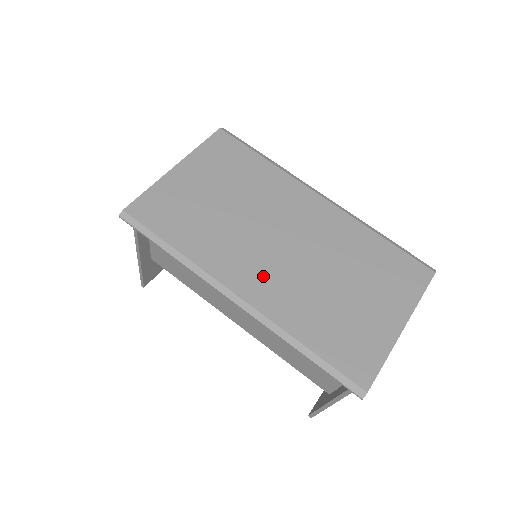
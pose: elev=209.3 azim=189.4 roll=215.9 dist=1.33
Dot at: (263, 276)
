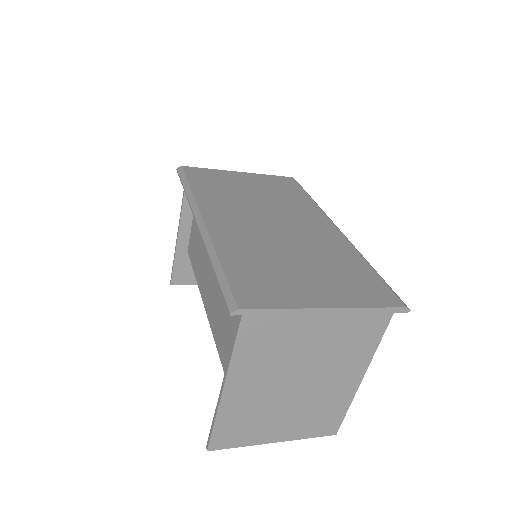
Dot at: (235, 224)
